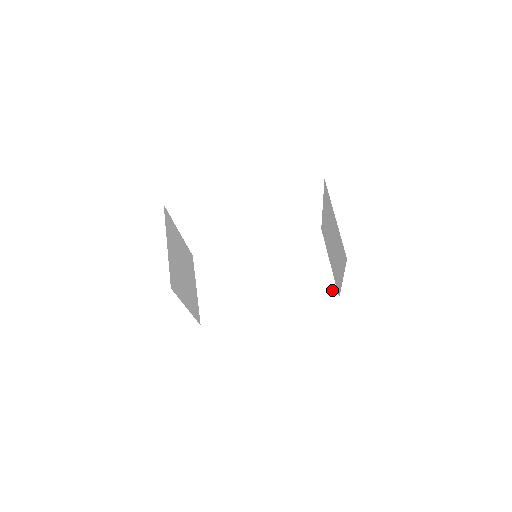
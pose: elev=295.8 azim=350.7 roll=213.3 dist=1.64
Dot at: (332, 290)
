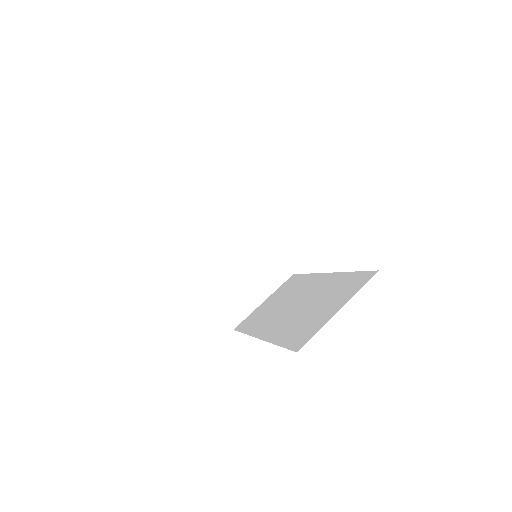
Dot at: (304, 341)
